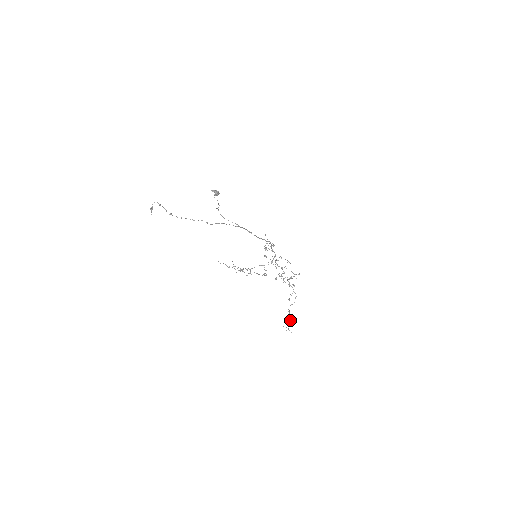
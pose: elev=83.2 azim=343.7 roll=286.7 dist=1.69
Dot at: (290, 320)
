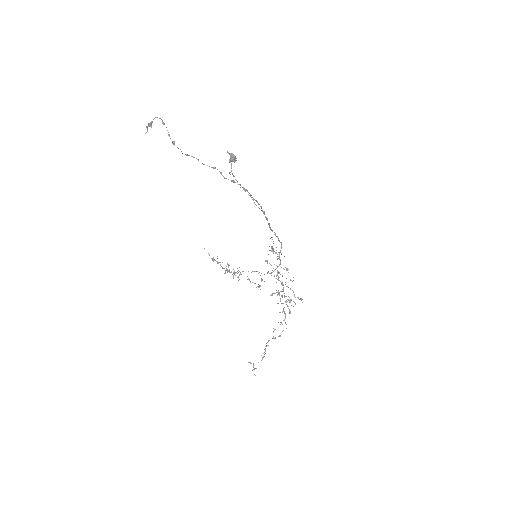
Dot at: (262, 358)
